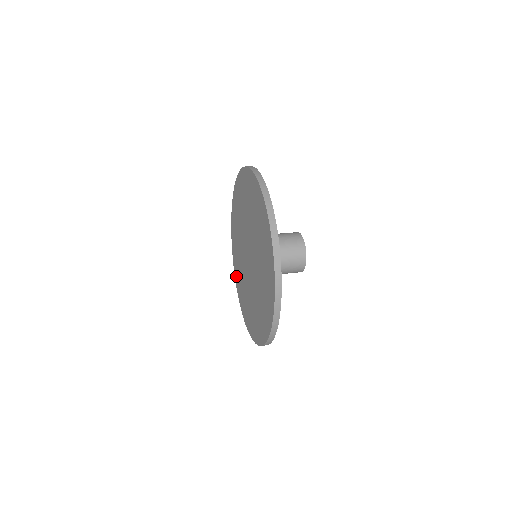
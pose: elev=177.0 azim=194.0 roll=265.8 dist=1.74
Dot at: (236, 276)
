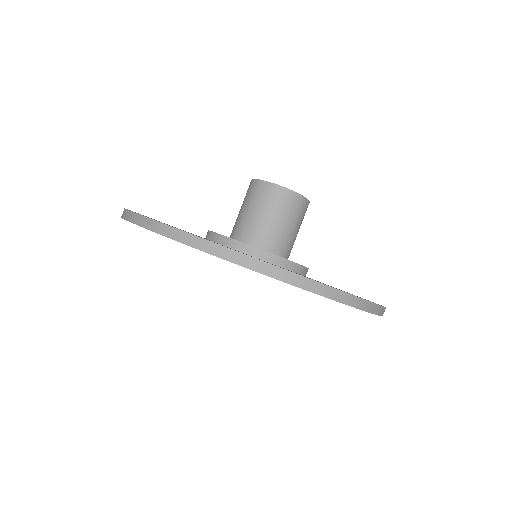
Dot at: occluded
